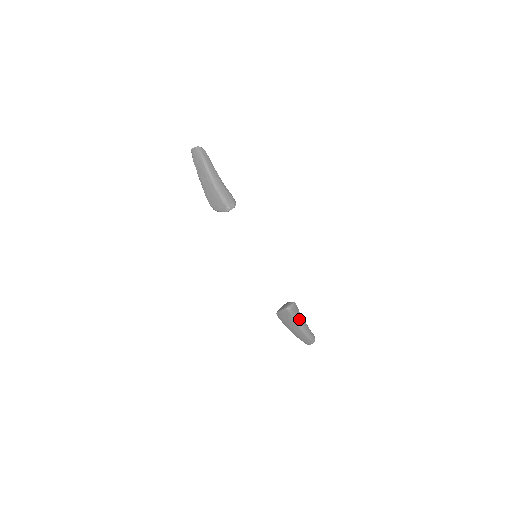
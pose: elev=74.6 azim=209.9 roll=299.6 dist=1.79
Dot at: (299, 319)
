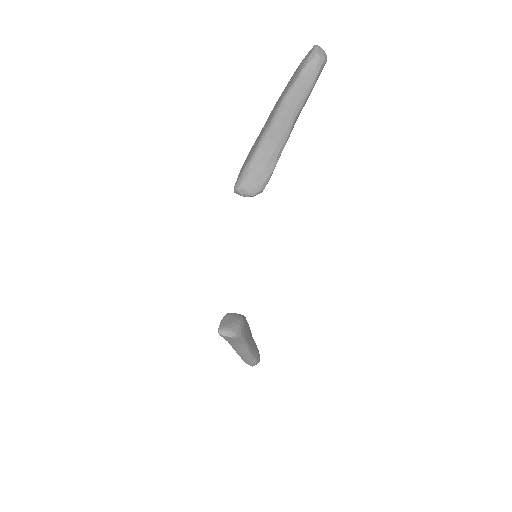
Dot at: (236, 345)
